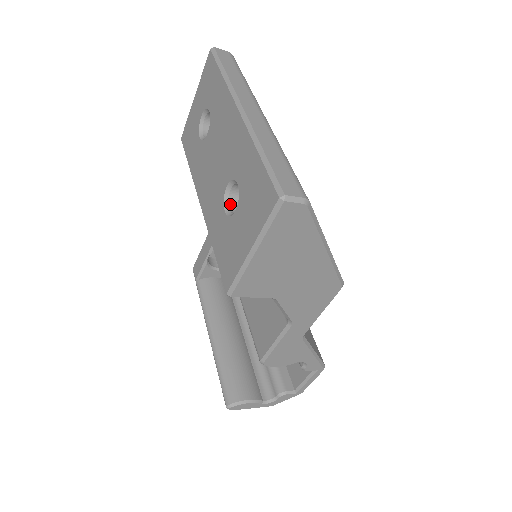
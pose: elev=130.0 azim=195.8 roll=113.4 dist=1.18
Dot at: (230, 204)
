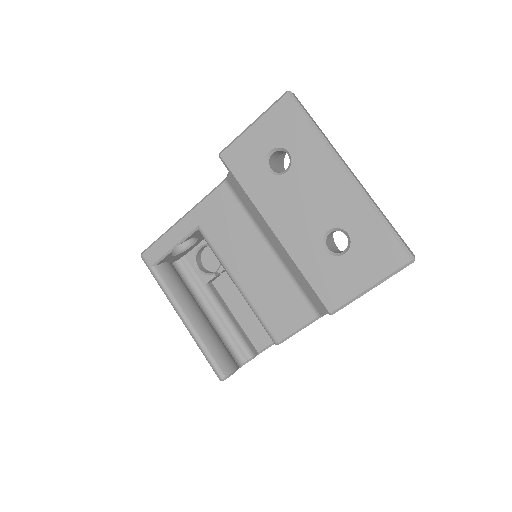
Dot at: (326, 243)
